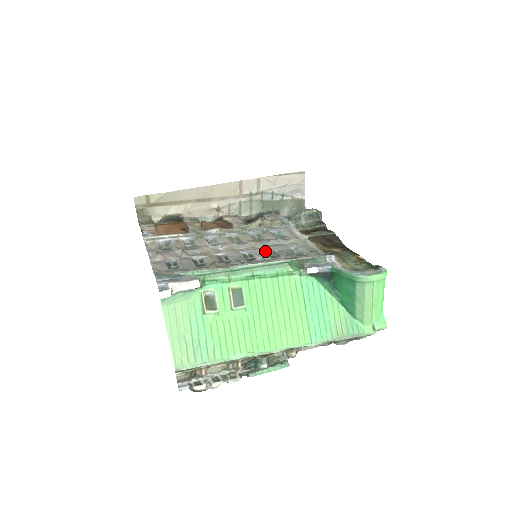
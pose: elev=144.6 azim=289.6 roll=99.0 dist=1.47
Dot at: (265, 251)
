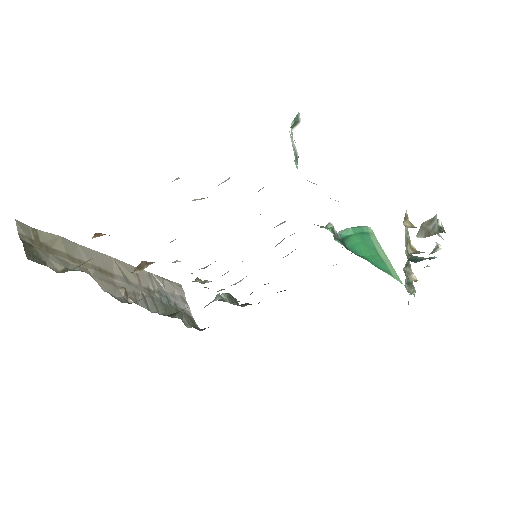
Dot at: occluded
